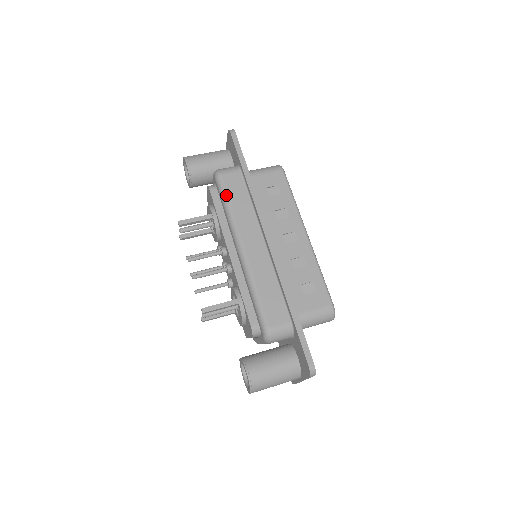
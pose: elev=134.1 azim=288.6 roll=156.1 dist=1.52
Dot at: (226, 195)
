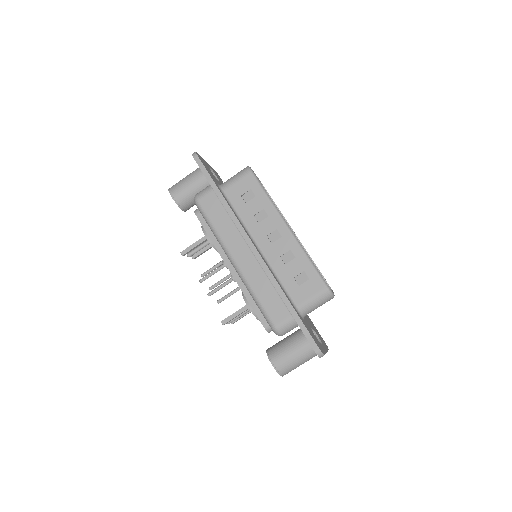
Dot at: (208, 218)
